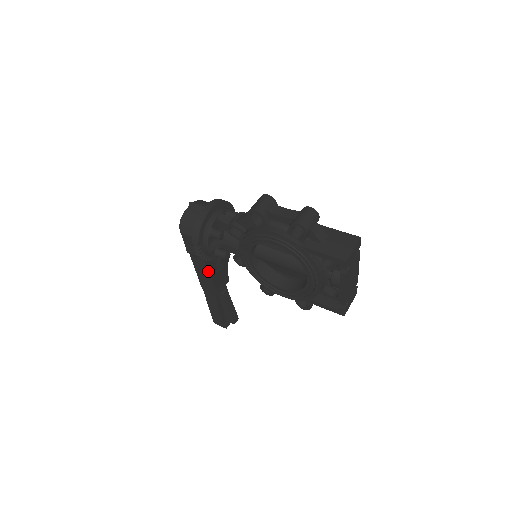
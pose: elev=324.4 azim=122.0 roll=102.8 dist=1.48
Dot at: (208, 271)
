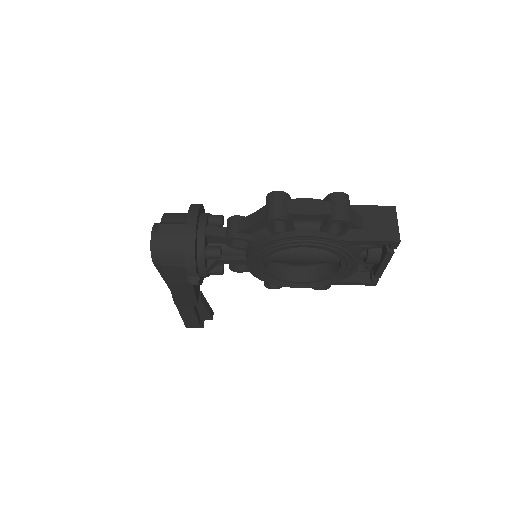
Dot at: (193, 289)
